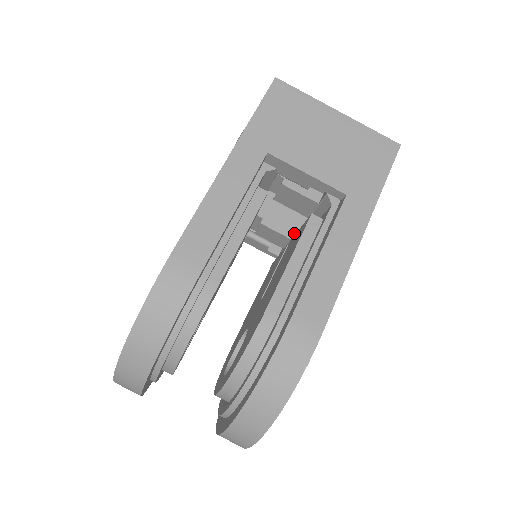
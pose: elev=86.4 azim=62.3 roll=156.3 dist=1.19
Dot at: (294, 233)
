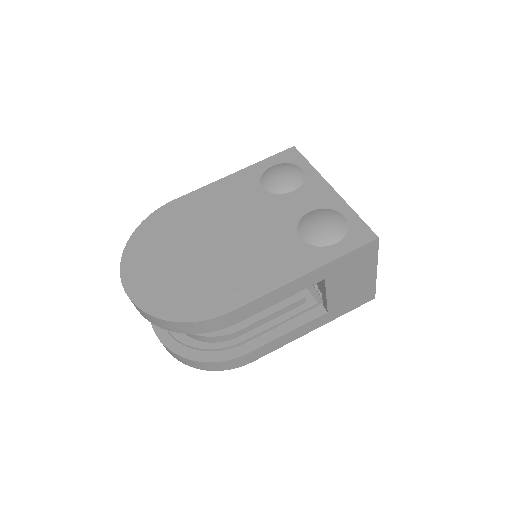
Dot at: occluded
